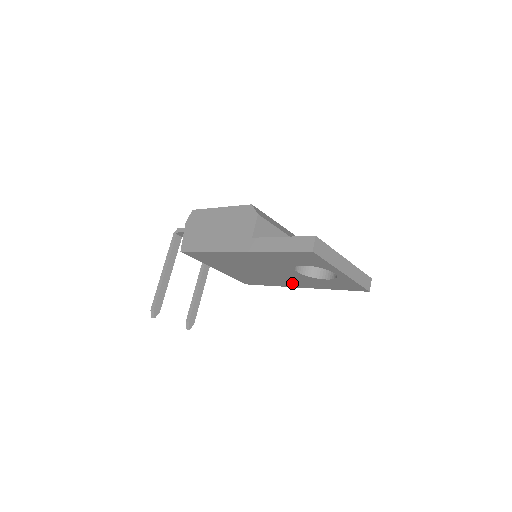
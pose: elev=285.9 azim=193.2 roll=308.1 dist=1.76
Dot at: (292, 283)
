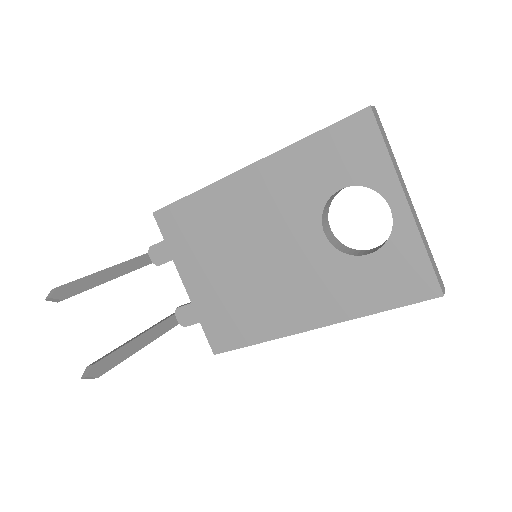
Dot at: (301, 308)
